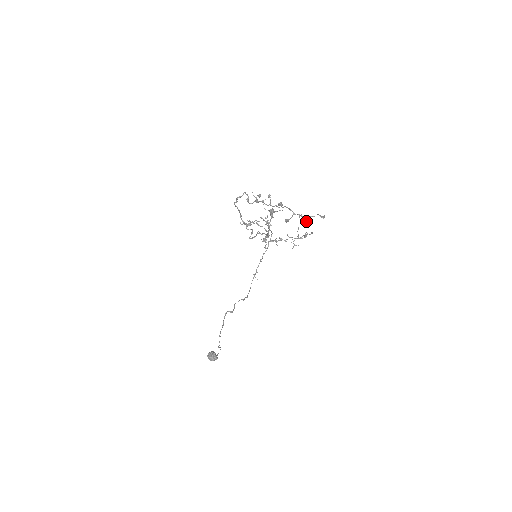
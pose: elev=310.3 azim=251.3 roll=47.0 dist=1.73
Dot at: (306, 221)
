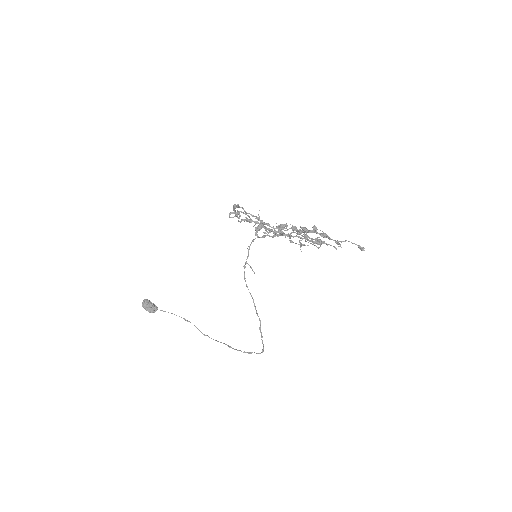
Dot at: (338, 244)
